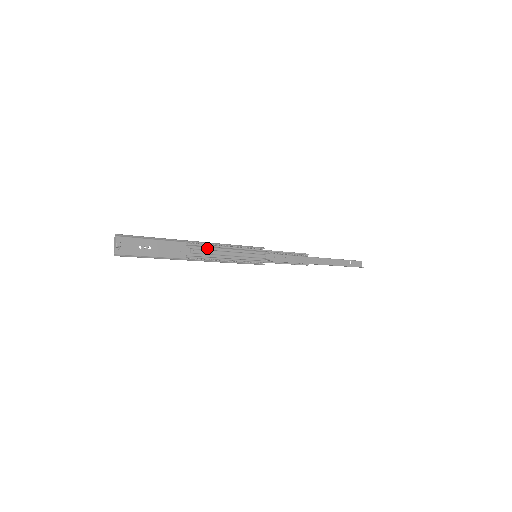
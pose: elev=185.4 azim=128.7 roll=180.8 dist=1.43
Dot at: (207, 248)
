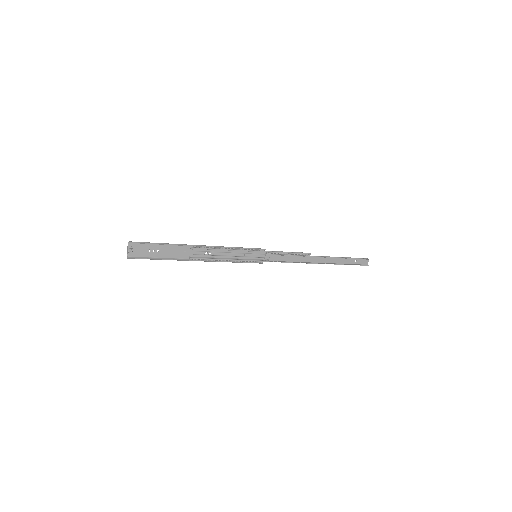
Dot at: (210, 250)
